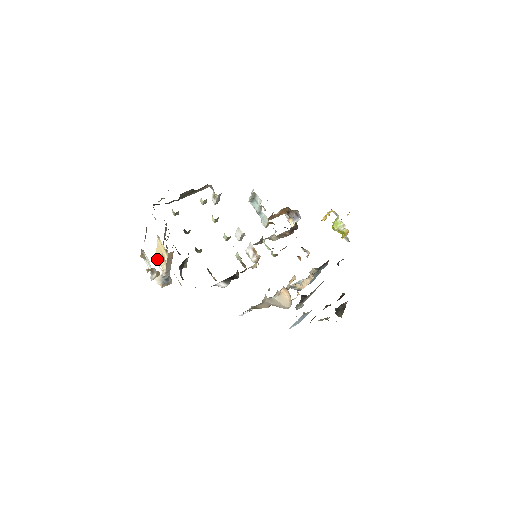
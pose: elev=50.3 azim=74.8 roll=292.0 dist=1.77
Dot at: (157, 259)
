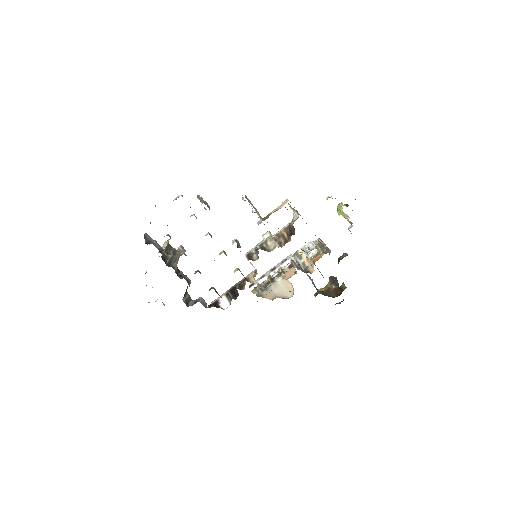
Dot at: occluded
